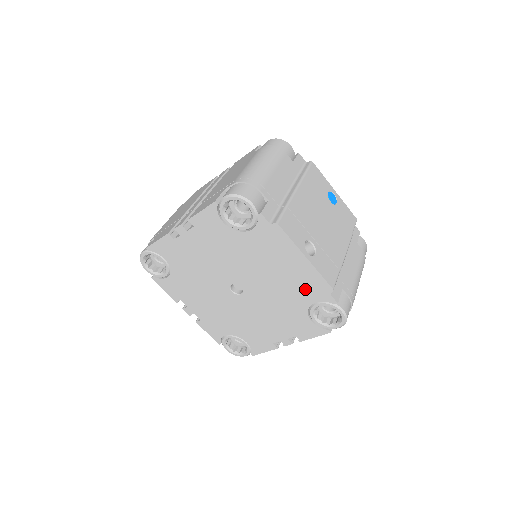
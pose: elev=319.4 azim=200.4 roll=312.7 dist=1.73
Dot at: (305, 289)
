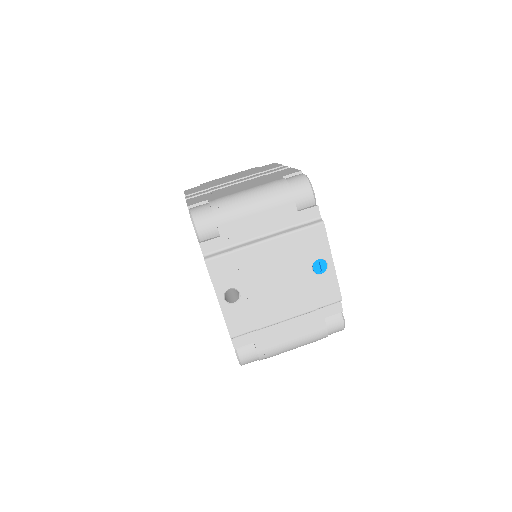
Dot at: occluded
